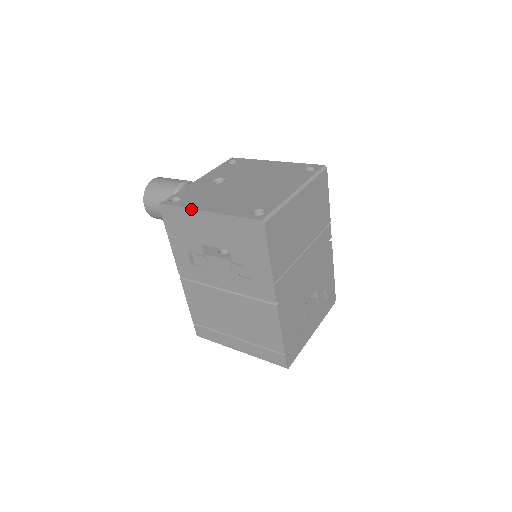
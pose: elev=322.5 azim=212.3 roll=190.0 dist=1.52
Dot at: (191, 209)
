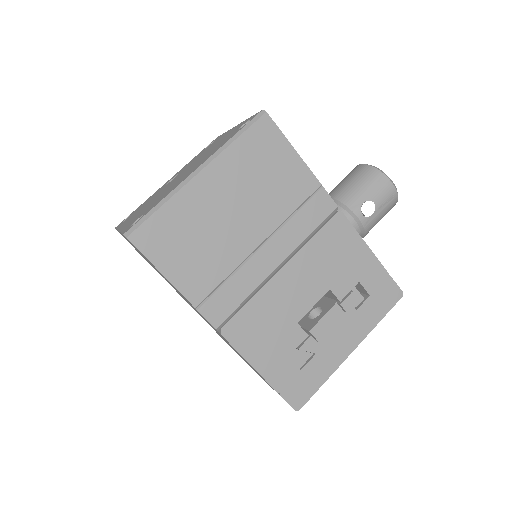
Dot at: occluded
